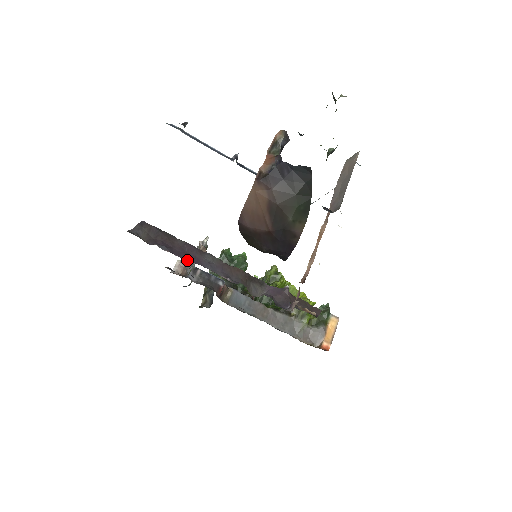
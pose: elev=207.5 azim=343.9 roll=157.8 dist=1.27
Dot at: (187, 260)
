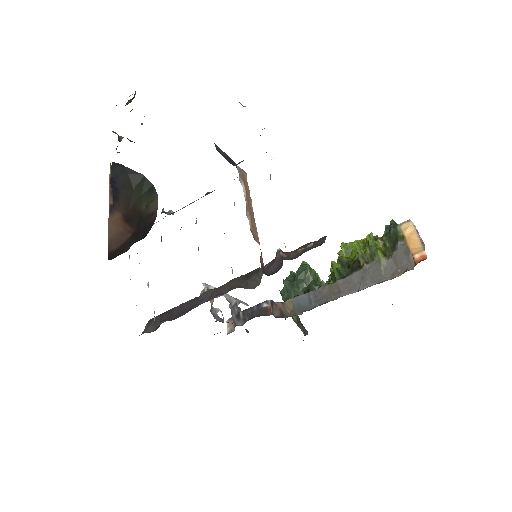
Dot at: occluded
